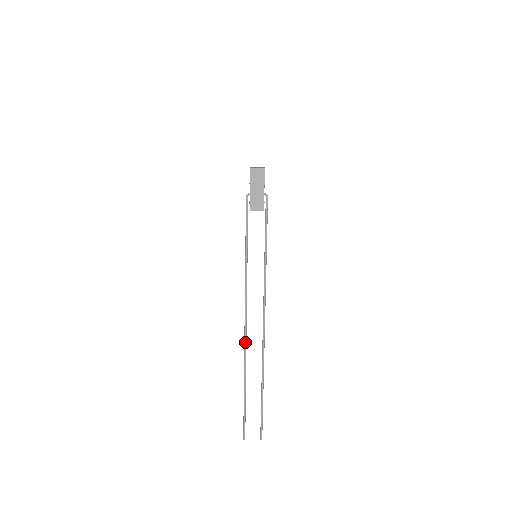
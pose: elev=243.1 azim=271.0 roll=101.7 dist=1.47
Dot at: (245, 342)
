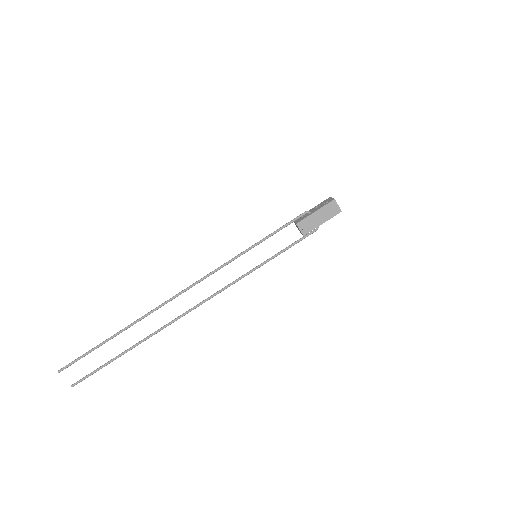
Dot at: (165, 303)
